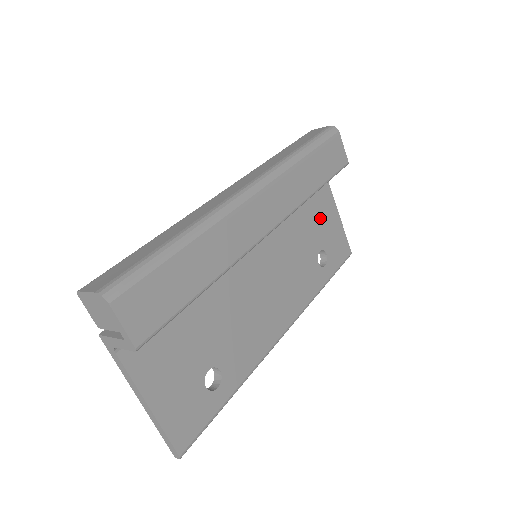
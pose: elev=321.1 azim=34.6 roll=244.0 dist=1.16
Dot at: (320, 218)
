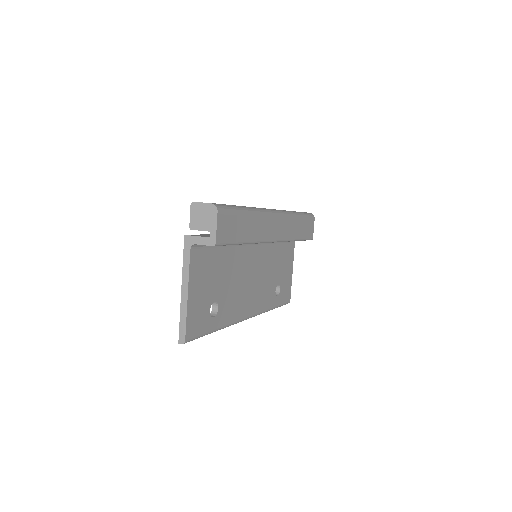
Dot at: (285, 265)
